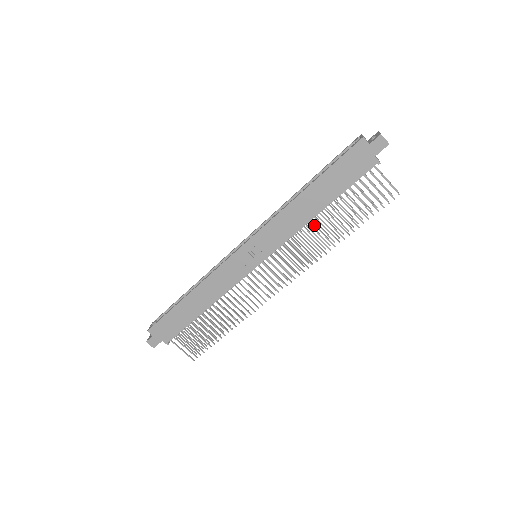
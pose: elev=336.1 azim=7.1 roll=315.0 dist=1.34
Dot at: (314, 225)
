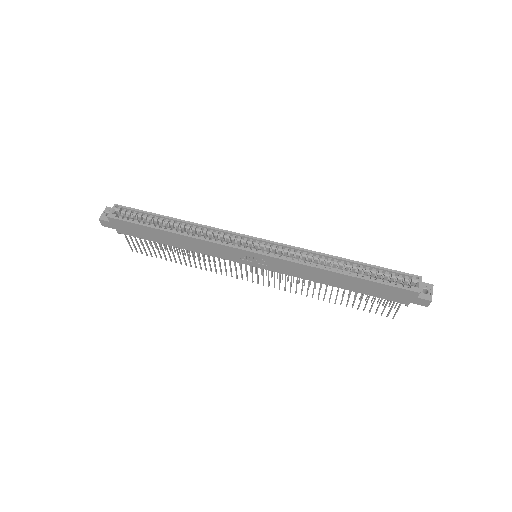
Dot at: occluded
